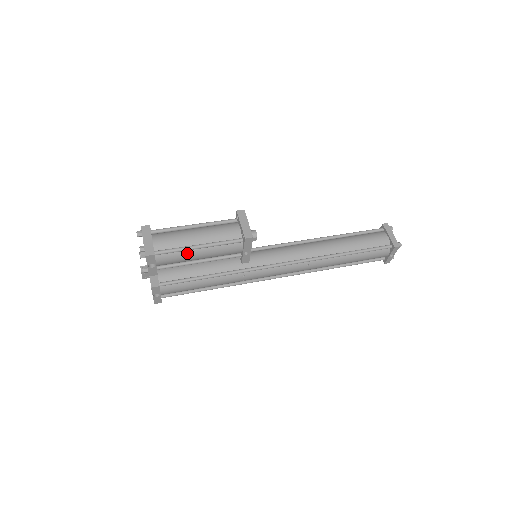
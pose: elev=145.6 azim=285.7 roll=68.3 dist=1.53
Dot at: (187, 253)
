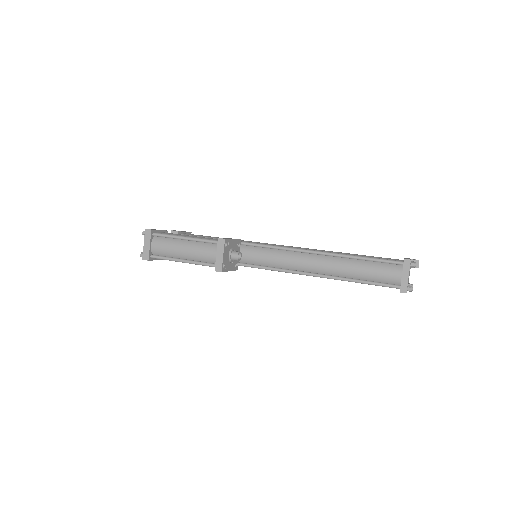
Dot at: occluded
